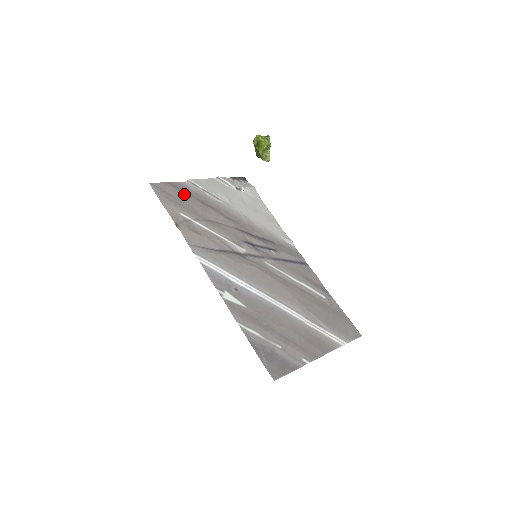
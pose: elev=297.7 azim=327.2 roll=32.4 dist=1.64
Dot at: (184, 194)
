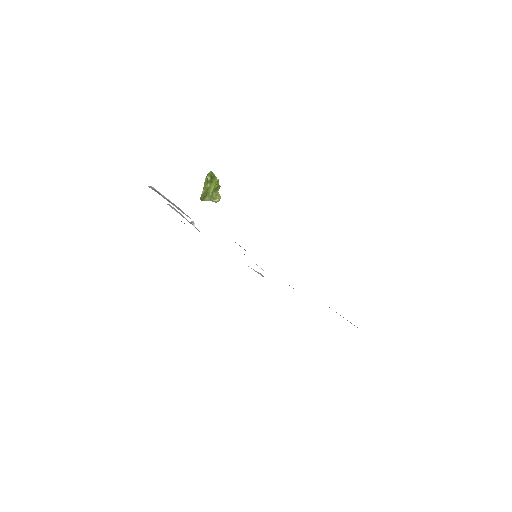
Dot at: occluded
